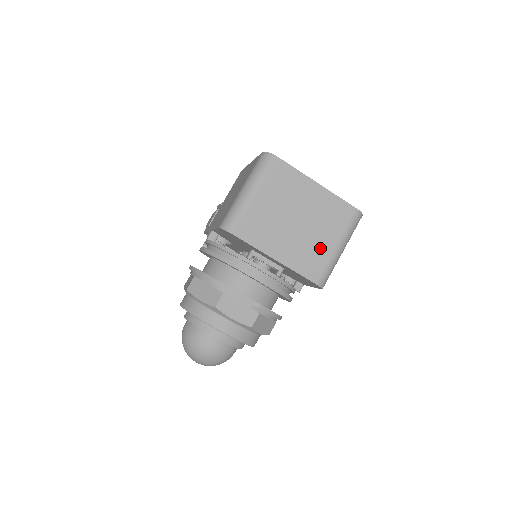
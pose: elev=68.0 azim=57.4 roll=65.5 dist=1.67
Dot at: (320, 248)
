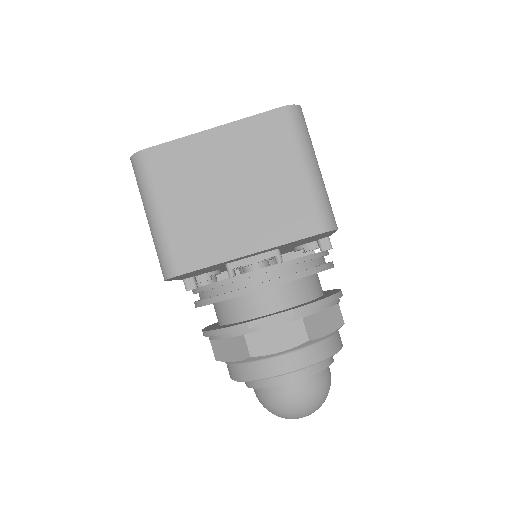
Dot at: (285, 191)
